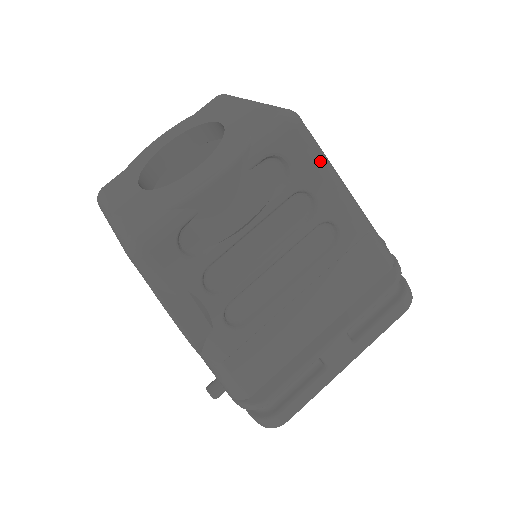
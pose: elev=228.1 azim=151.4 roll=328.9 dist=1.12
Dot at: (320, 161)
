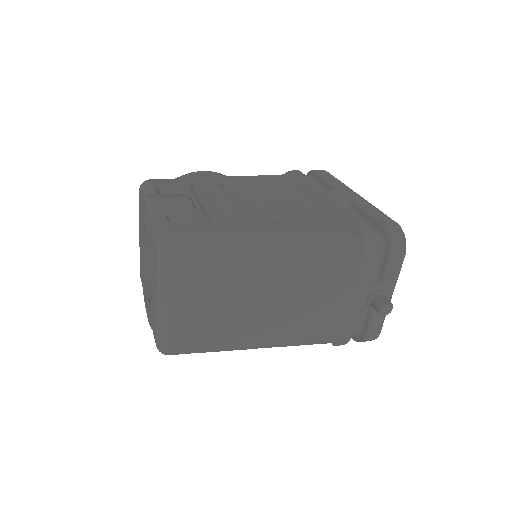
Dot at: occluded
